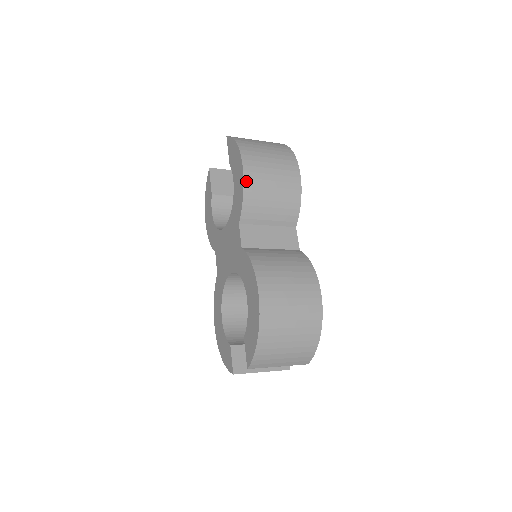
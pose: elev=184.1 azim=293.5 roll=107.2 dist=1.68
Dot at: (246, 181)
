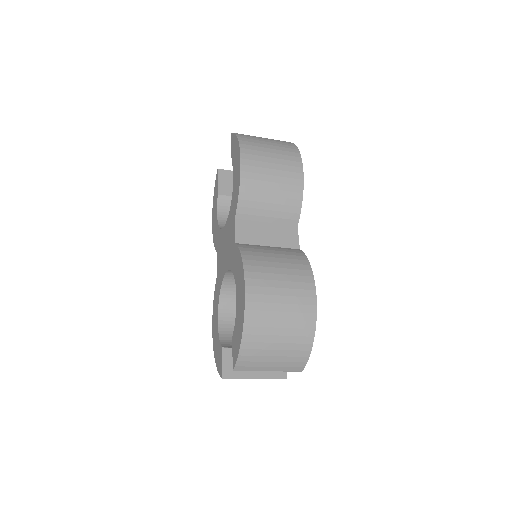
Dot at: (243, 174)
